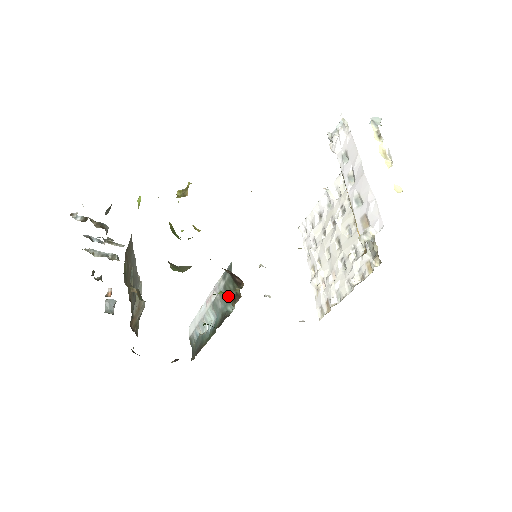
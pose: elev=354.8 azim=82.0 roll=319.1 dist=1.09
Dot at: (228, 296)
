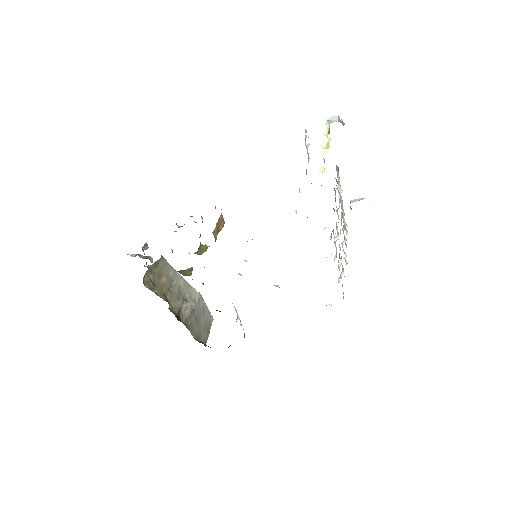
Dot at: occluded
